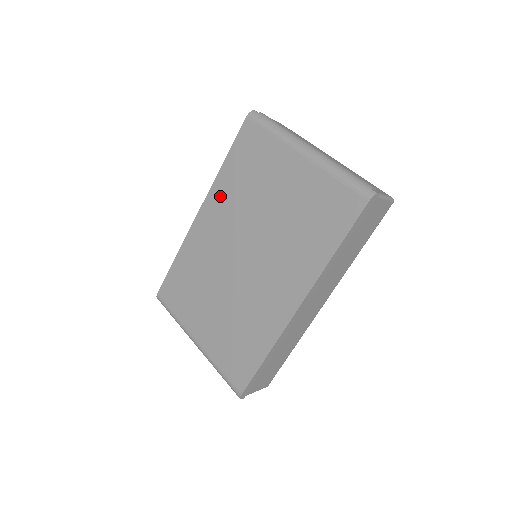
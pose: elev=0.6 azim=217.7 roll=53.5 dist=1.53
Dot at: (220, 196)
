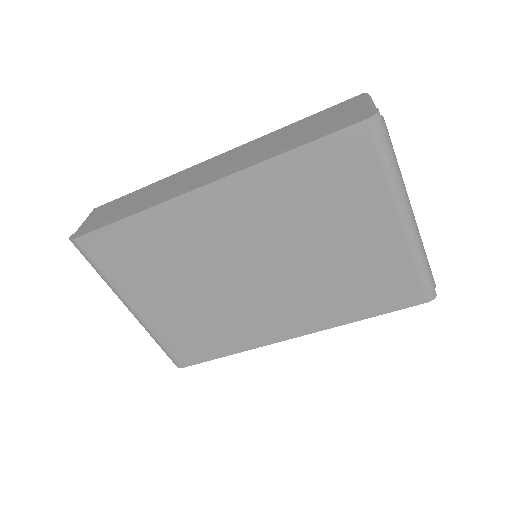
Dot at: (256, 191)
